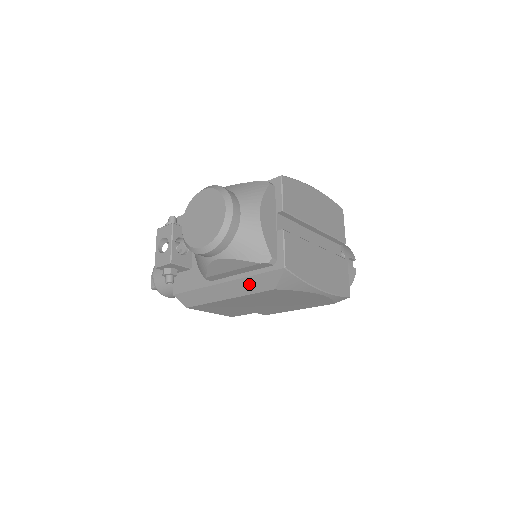
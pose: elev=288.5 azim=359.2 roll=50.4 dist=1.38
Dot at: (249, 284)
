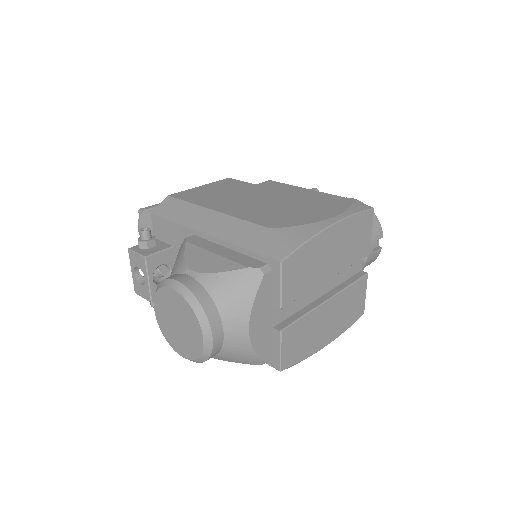
Dot at: occluded
